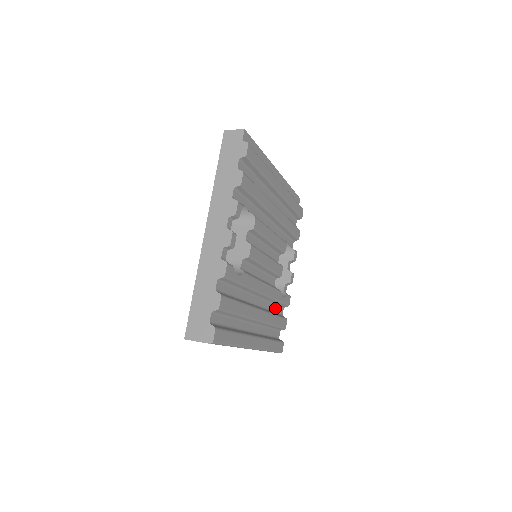
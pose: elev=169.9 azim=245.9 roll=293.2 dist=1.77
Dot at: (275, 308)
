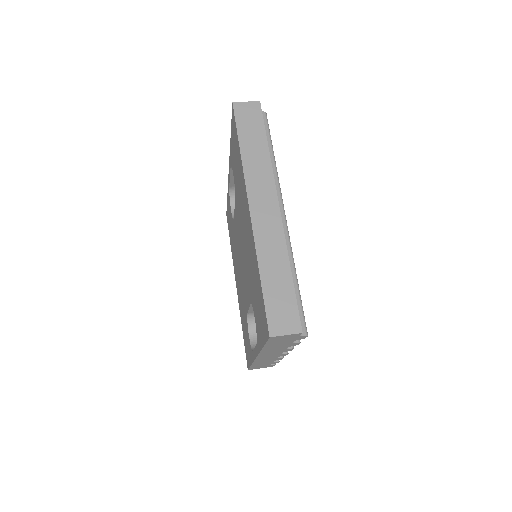
Dot at: occluded
